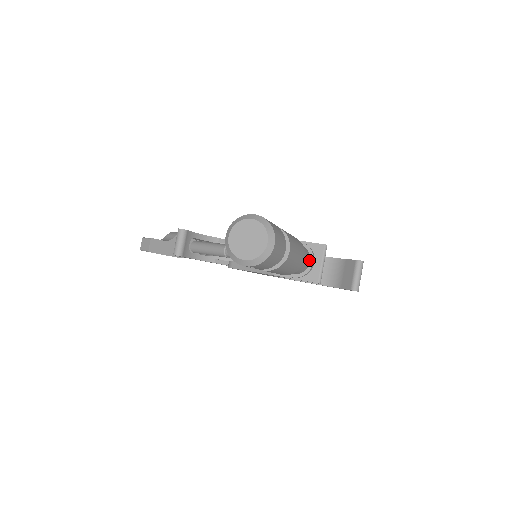
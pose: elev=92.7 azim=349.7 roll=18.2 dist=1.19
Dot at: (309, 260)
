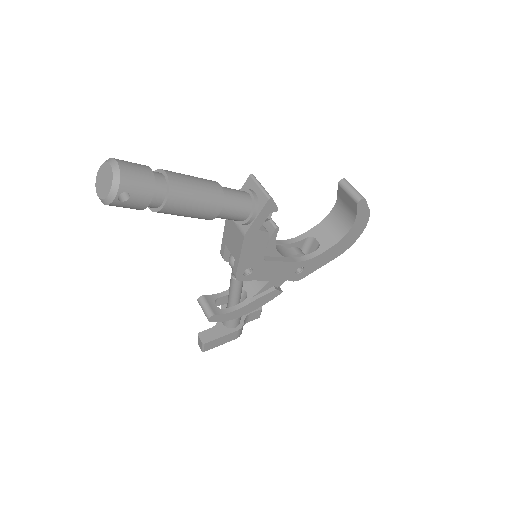
Dot at: (246, 194)
